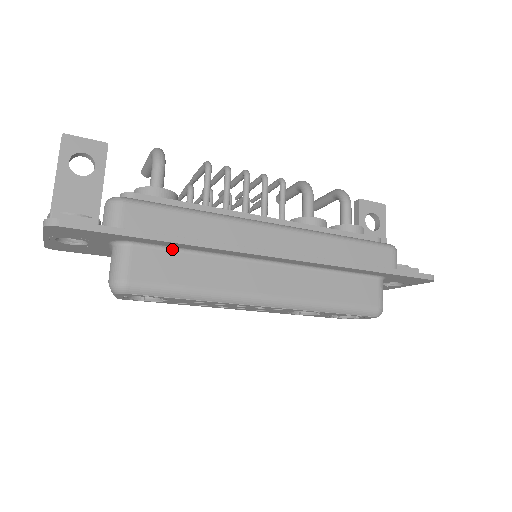
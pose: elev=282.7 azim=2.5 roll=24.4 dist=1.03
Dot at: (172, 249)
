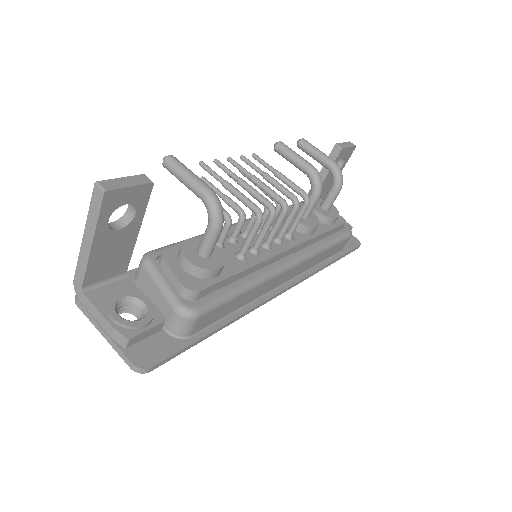
Dot at: occluded
